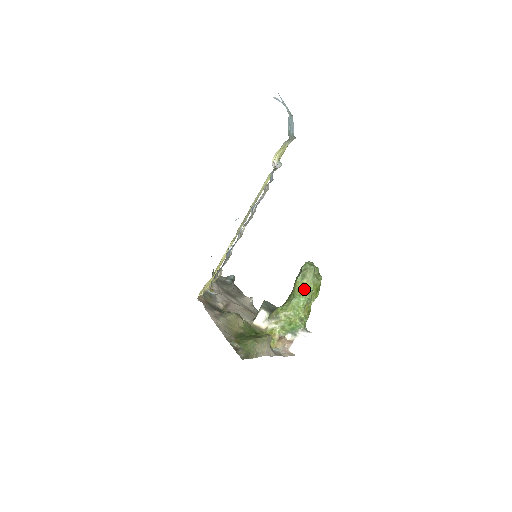
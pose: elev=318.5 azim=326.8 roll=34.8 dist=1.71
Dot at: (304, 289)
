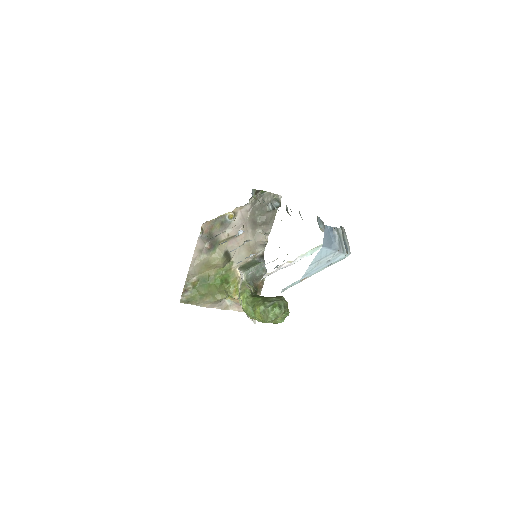
Dot at: (258, 316)
